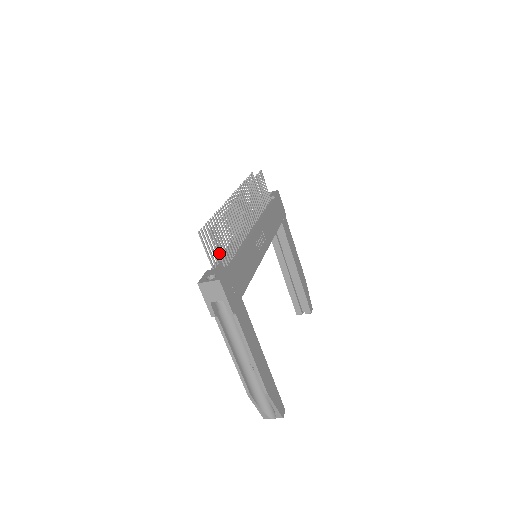
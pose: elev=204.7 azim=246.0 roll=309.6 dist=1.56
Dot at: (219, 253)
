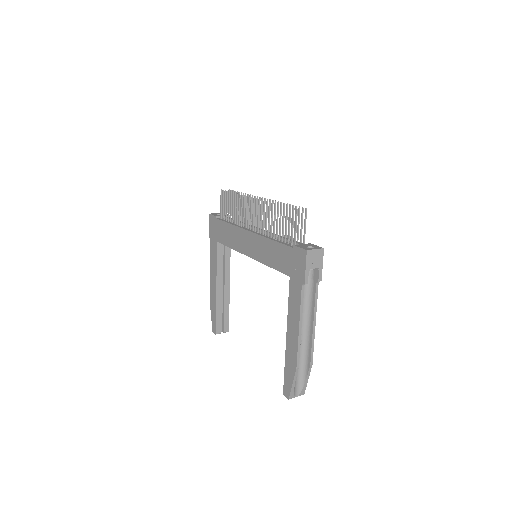
Dot at: (305, 231)
